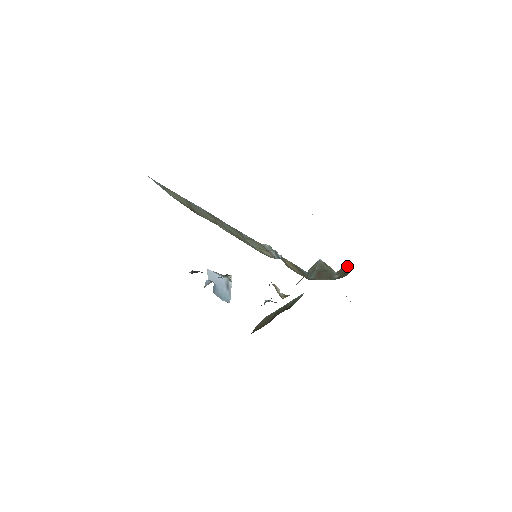
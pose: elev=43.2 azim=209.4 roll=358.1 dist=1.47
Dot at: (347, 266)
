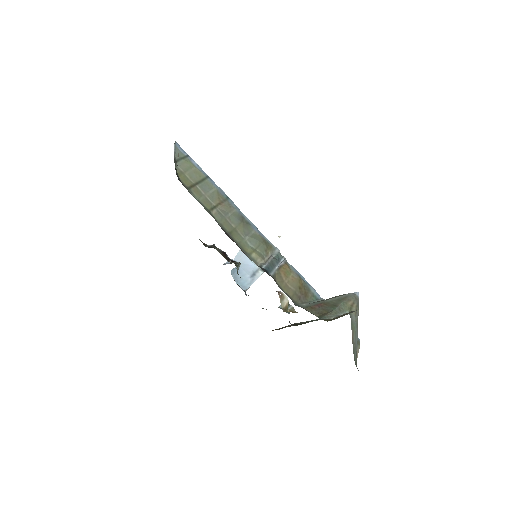
Dot at: (350, 312)
